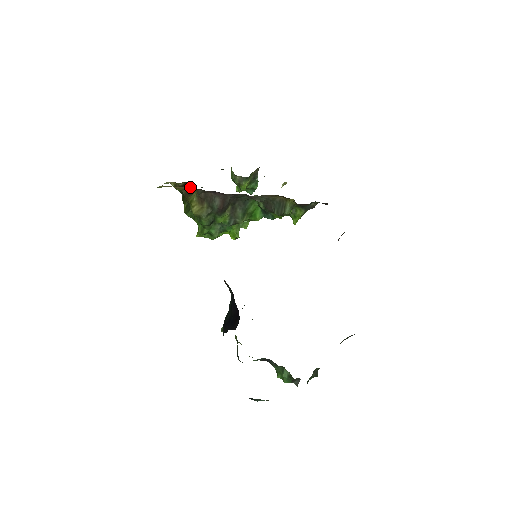
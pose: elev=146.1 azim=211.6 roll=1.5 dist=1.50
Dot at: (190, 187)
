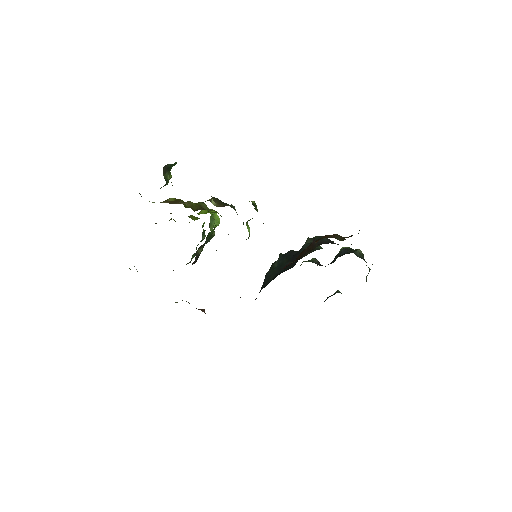
Dot at: occluded
